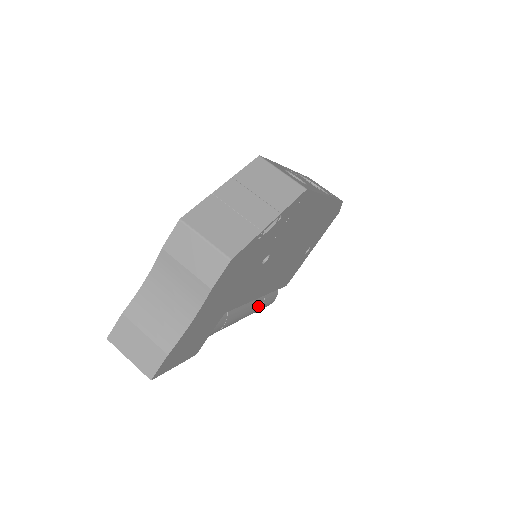
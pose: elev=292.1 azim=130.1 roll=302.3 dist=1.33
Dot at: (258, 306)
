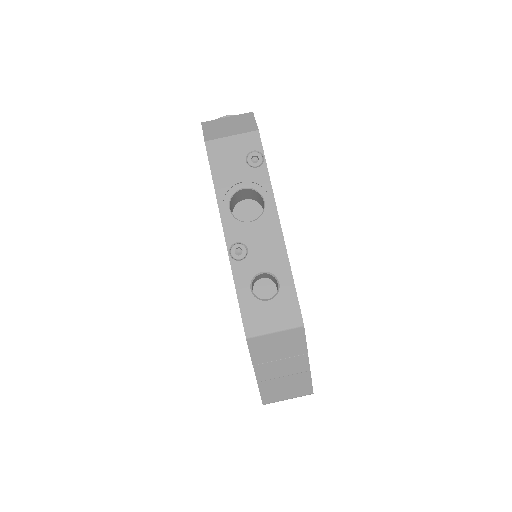
Dot at: occluded
